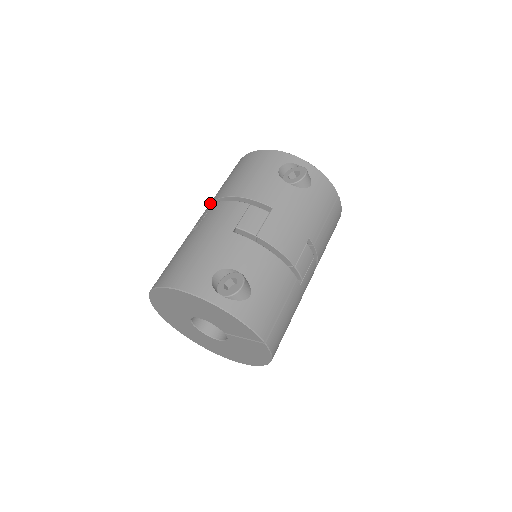
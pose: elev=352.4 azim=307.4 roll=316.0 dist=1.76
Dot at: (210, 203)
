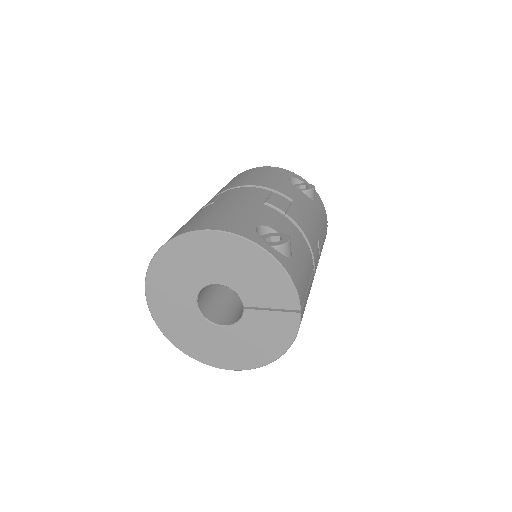
Dot at: (216, 195)
